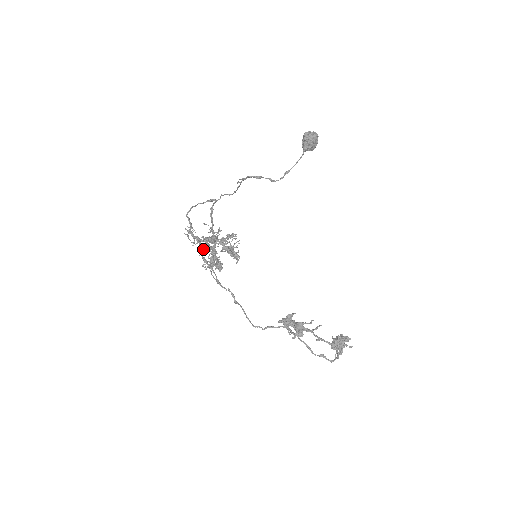
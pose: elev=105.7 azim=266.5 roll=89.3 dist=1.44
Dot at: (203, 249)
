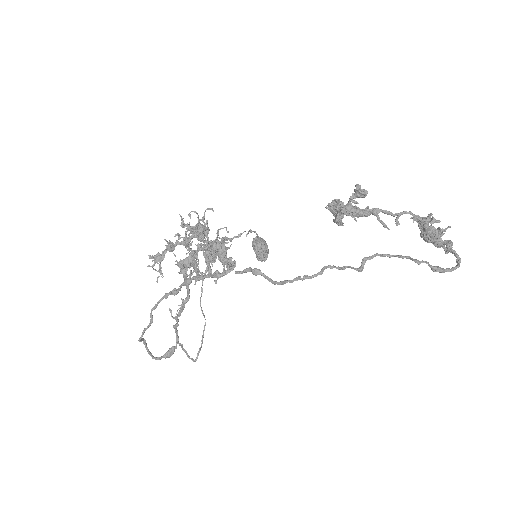
Dot at: (183, 226)
